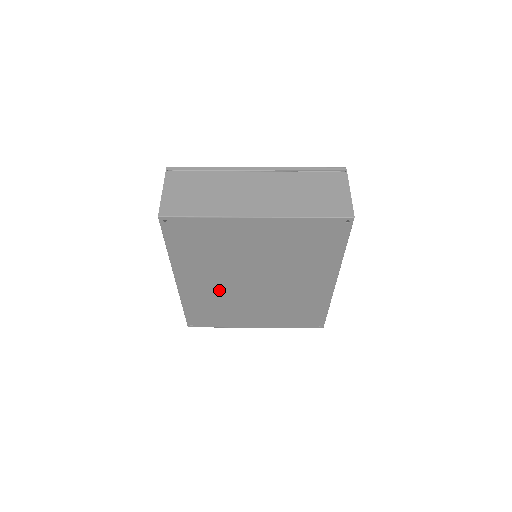
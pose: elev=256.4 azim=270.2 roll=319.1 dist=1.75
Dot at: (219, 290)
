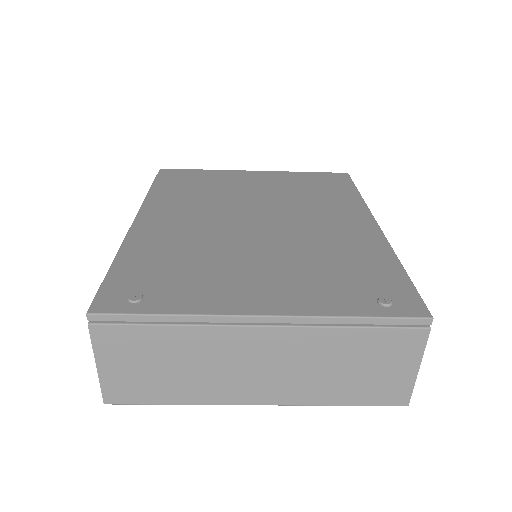
Dot at: occluded
